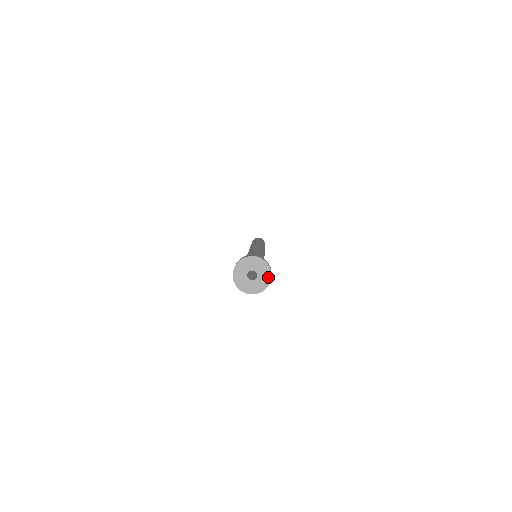
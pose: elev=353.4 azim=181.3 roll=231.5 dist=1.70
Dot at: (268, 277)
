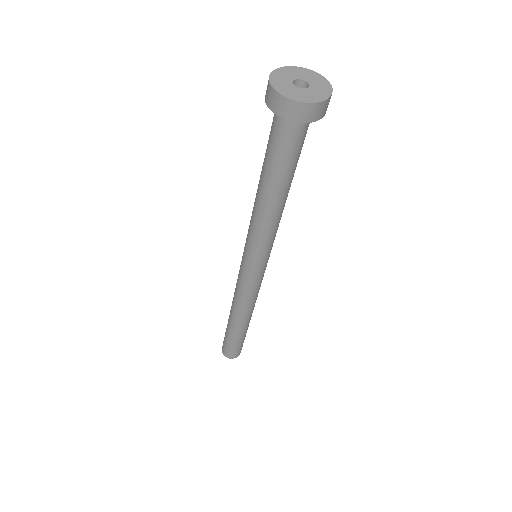
Dot at: (318, 98)
